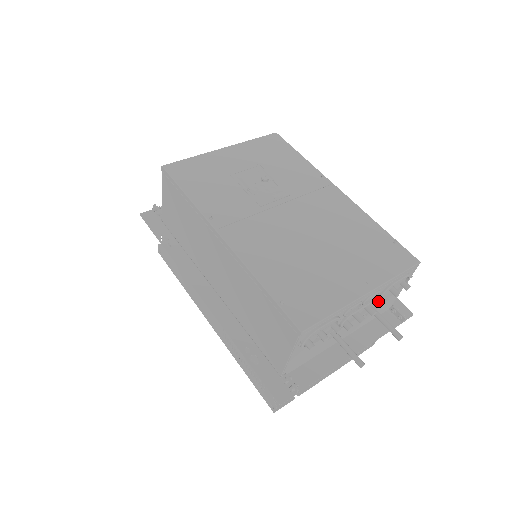
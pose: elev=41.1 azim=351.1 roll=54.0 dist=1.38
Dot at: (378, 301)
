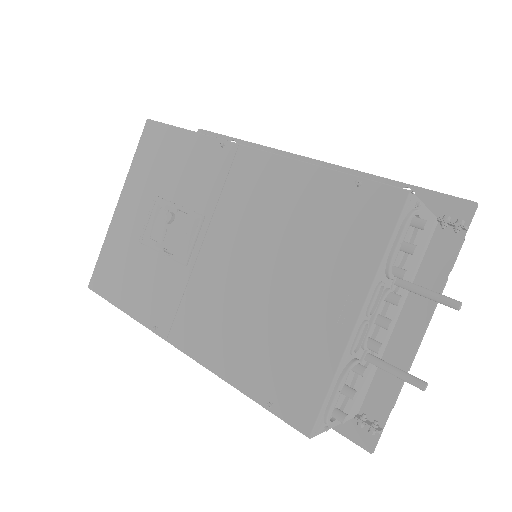
Dot at: (395, 278)
